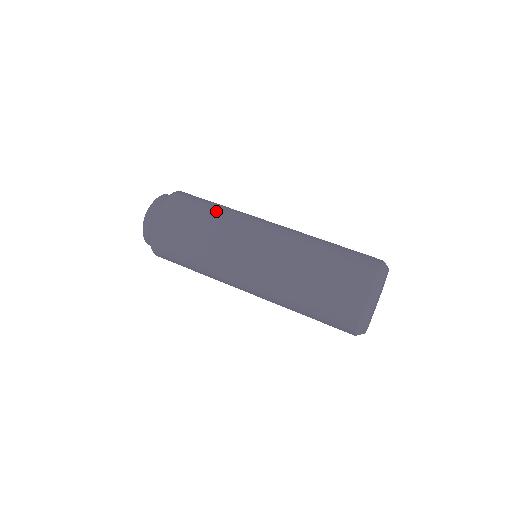
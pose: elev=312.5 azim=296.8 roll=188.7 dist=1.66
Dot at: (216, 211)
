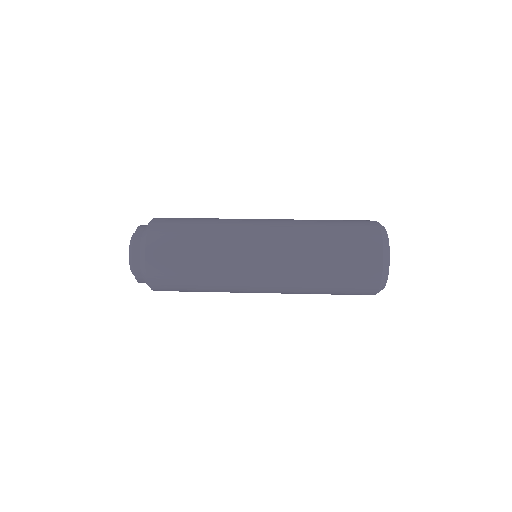
Dot at: (206, 228)
